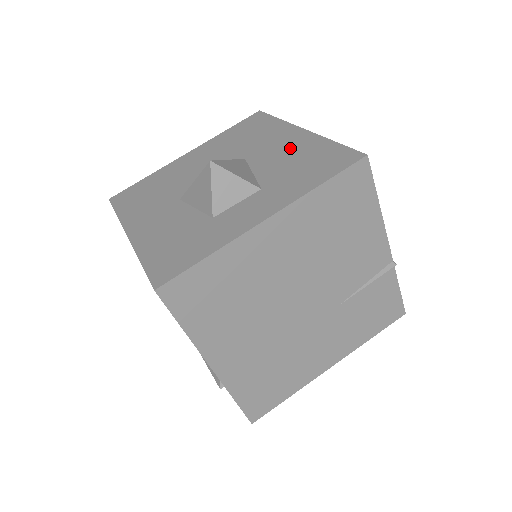
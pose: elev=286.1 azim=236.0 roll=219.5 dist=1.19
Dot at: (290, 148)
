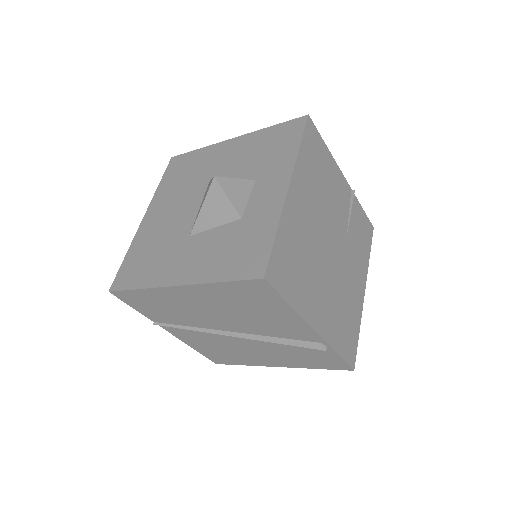
Dot at: (240, 151)
